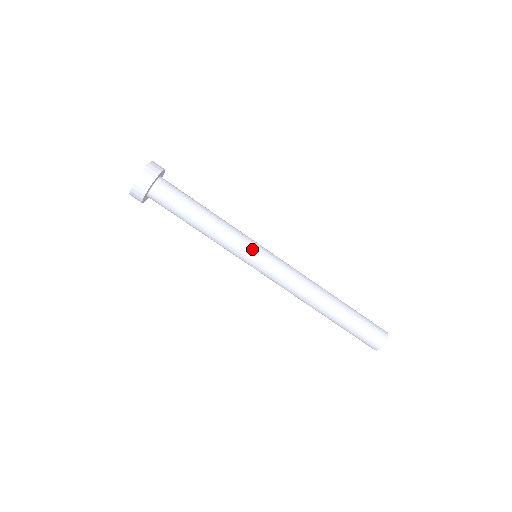
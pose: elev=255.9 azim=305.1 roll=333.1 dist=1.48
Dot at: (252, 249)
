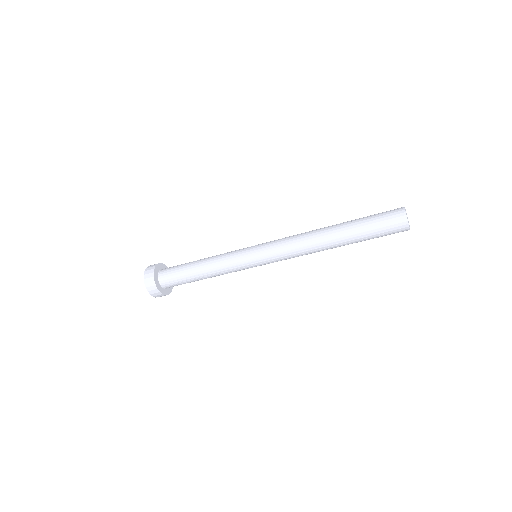
Dot at: (244, 254)
